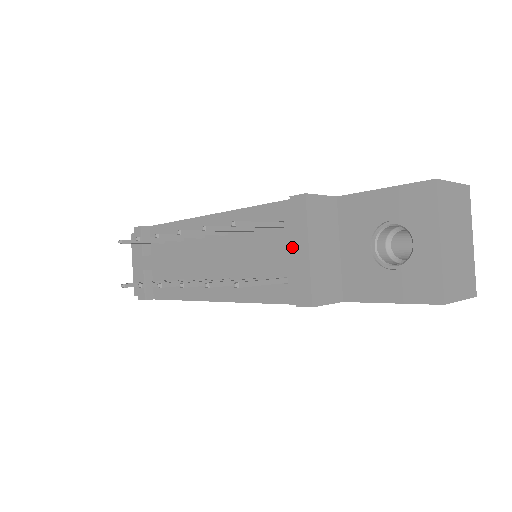
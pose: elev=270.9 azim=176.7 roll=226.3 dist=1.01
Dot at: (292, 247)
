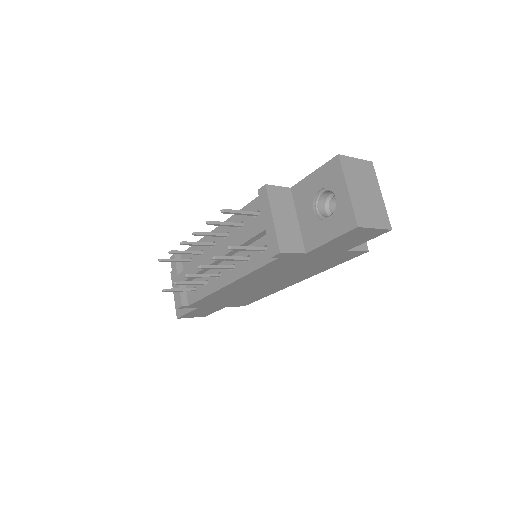
Dot at: (263, 220)
